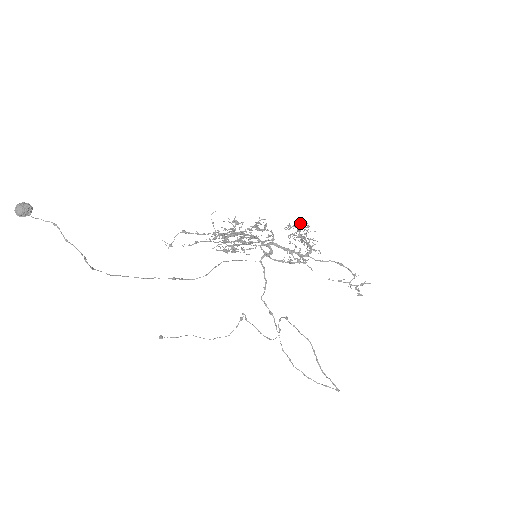
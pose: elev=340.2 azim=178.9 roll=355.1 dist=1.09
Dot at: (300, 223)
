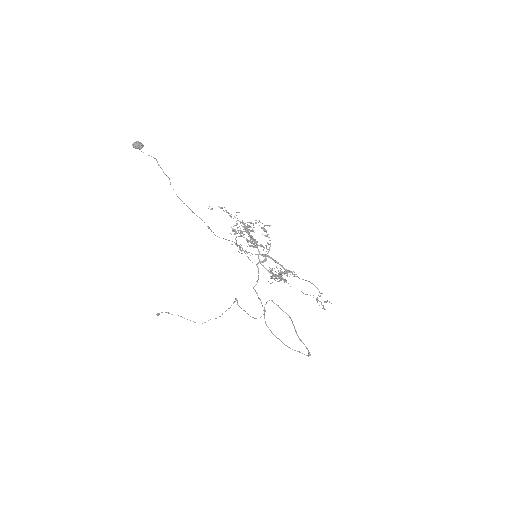
Dot at: occluded
